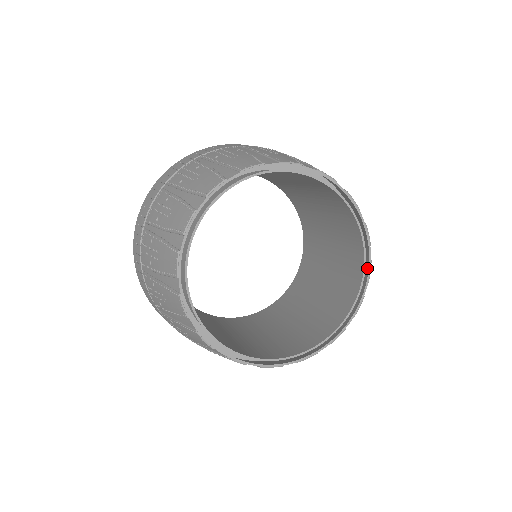
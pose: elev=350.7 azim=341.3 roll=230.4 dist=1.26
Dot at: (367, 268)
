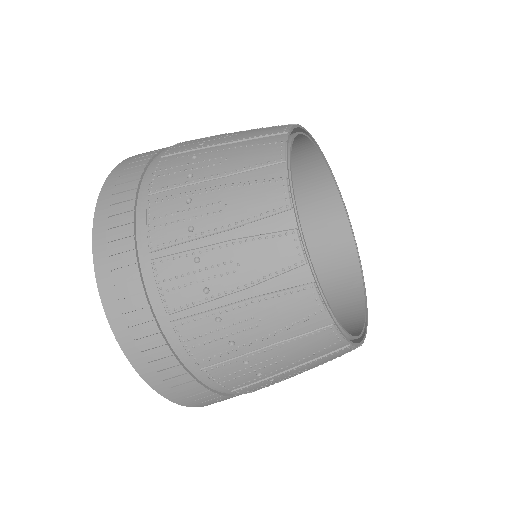
Dot at: (347, 225)
